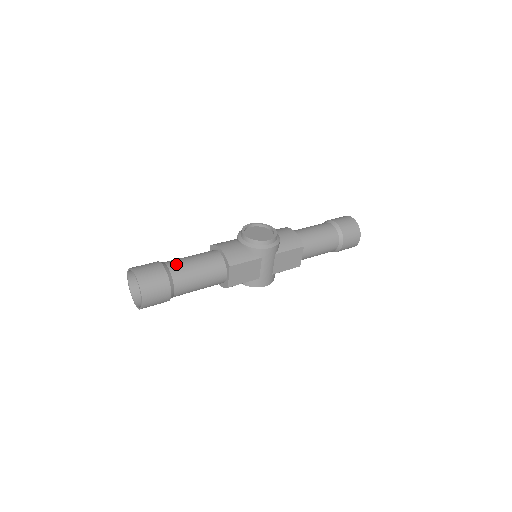
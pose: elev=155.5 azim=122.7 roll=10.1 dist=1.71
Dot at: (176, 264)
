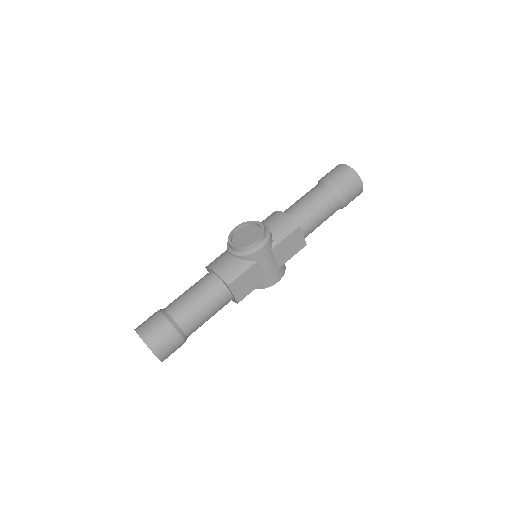
Dot at: (175, 307)
